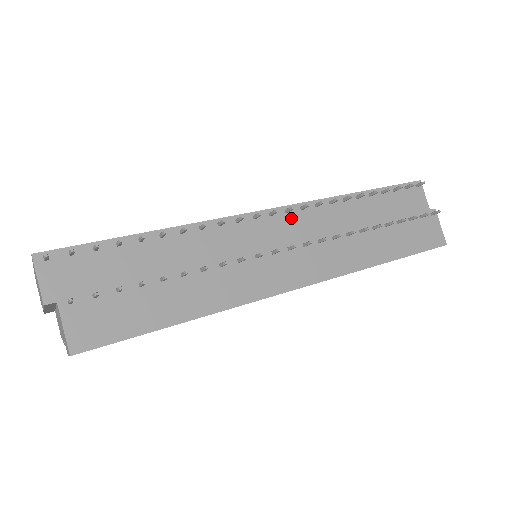
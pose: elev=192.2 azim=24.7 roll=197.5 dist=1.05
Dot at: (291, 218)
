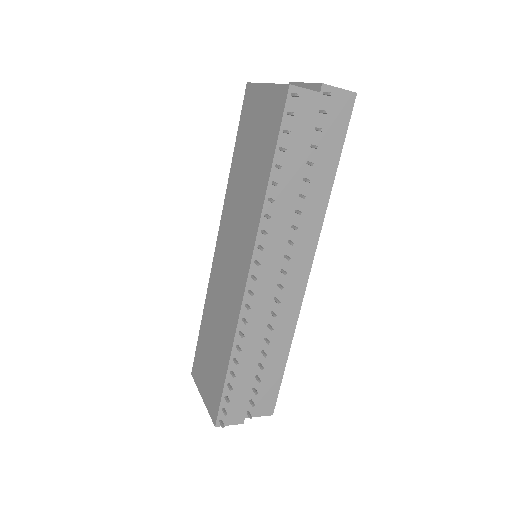
Dot at: (262, 260)
